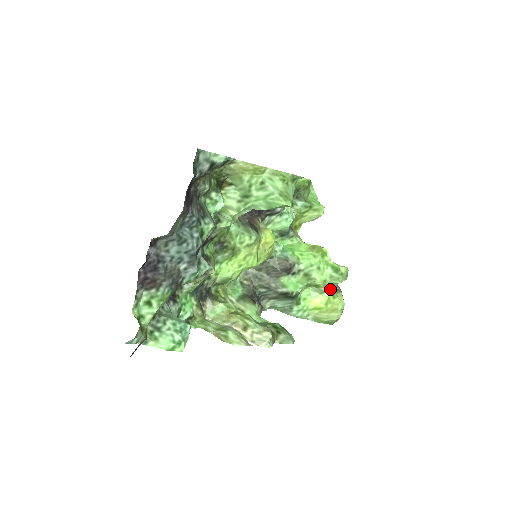
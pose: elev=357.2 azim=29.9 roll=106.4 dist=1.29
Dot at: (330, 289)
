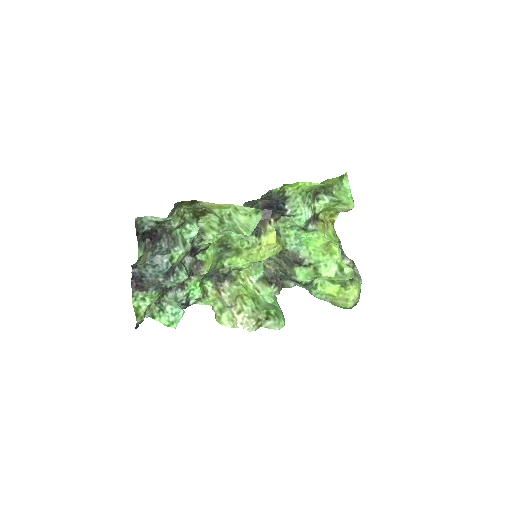
Dot at: (342, 282)
